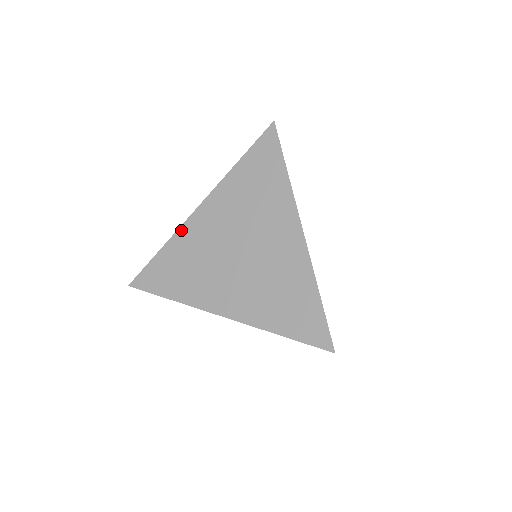
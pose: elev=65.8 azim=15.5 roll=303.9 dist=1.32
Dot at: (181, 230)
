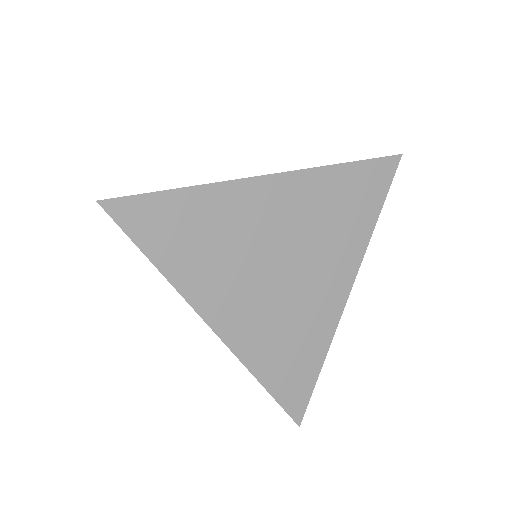
Dot at: (229, 186)
